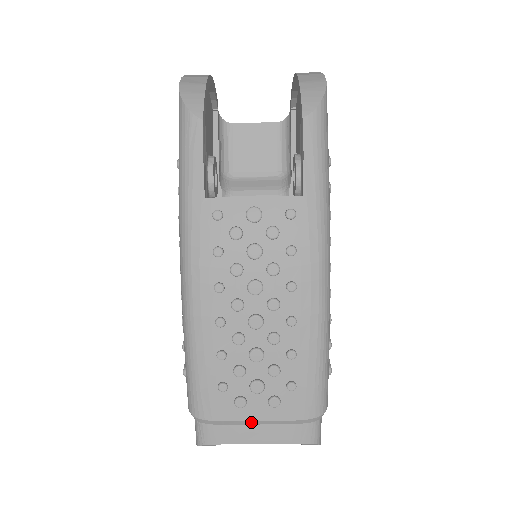
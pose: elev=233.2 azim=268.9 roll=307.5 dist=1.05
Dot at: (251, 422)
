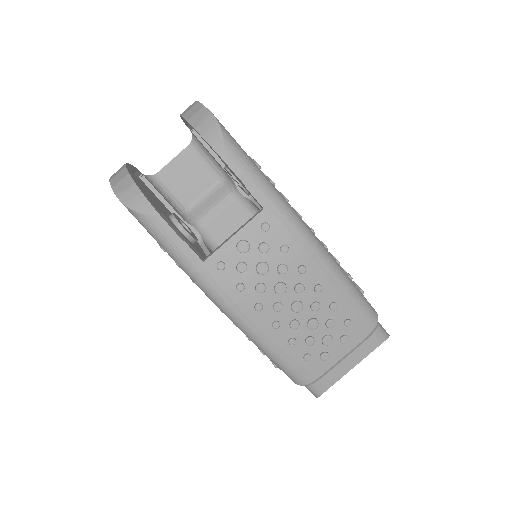
Dot at: (339, 361)
